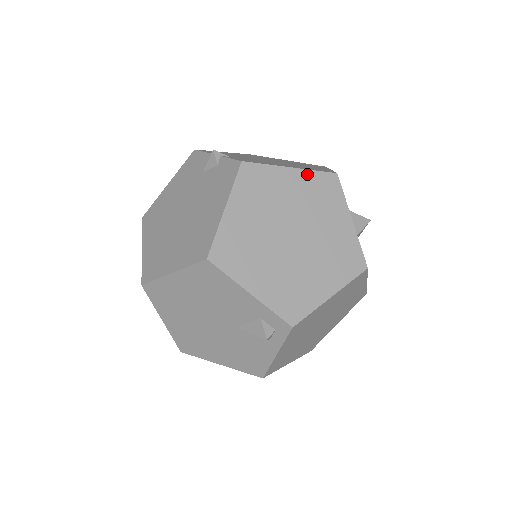
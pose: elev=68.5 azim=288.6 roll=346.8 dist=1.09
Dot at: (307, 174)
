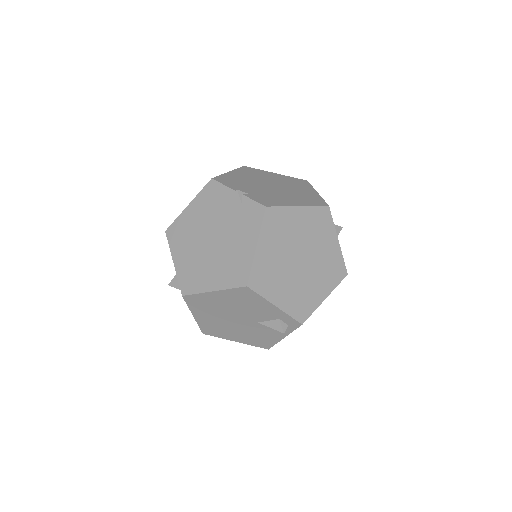
Dot at: (309, 210)
